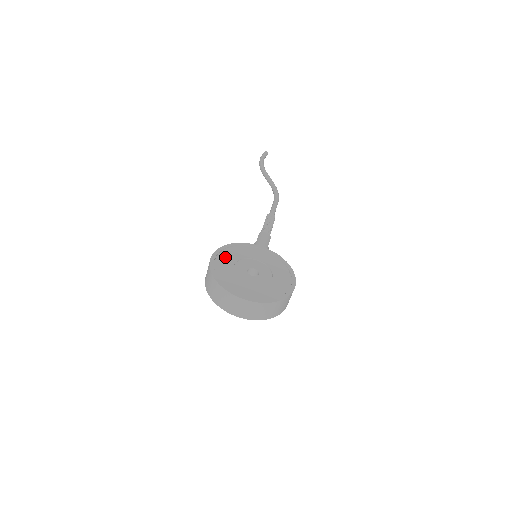
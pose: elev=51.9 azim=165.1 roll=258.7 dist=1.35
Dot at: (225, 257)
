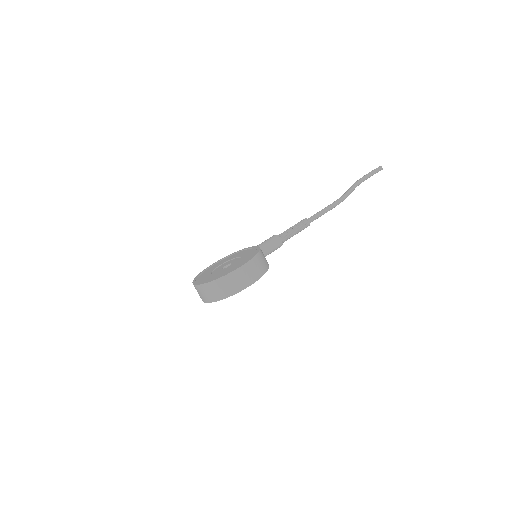
Dot at: (222, 261)
